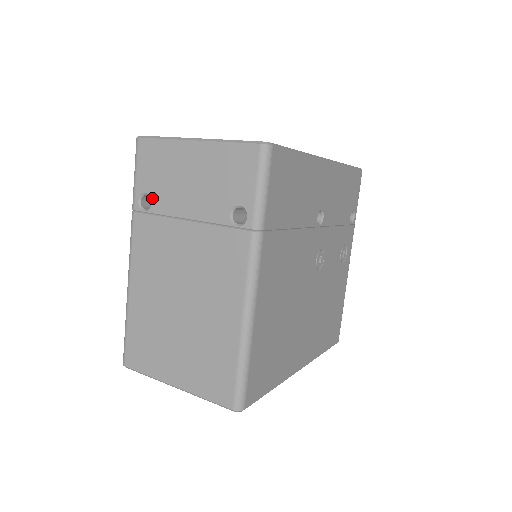
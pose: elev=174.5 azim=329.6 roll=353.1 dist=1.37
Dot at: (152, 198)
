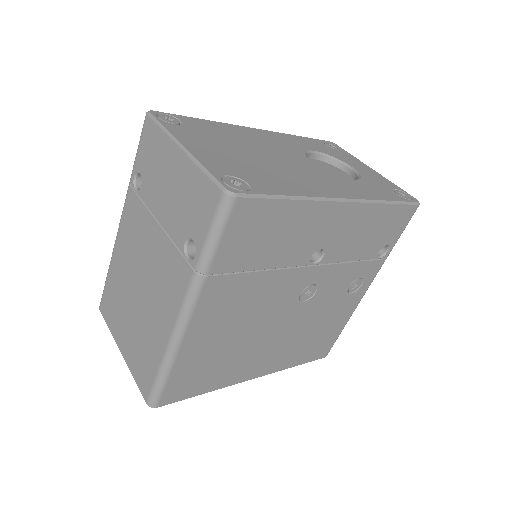
Dot at: (142, 182)
